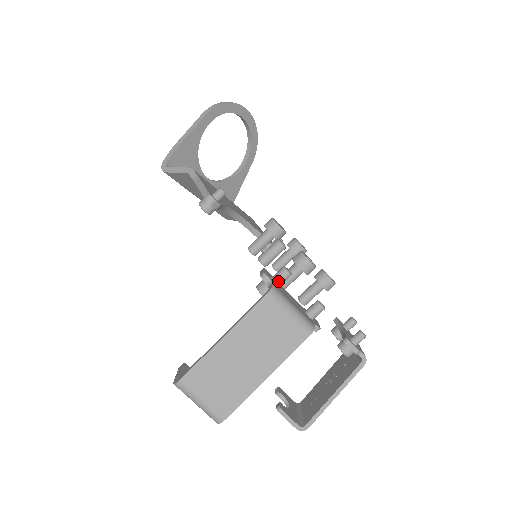
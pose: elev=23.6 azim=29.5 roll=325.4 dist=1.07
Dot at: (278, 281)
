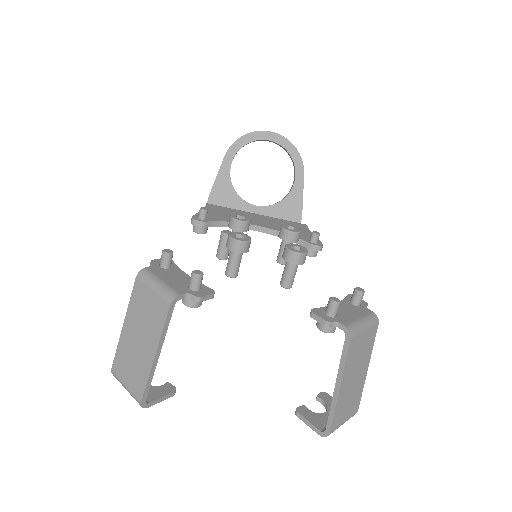
Dot at: (161, 264)
